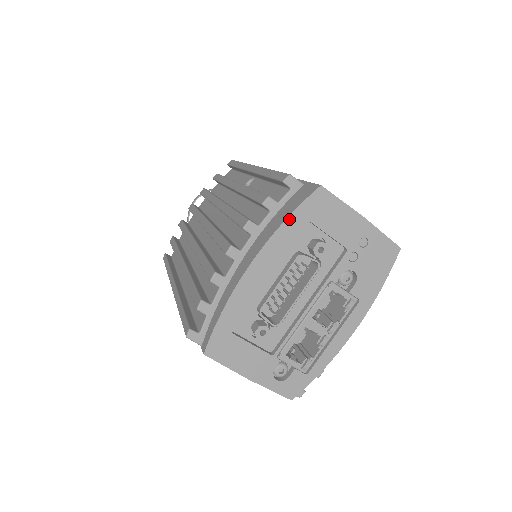
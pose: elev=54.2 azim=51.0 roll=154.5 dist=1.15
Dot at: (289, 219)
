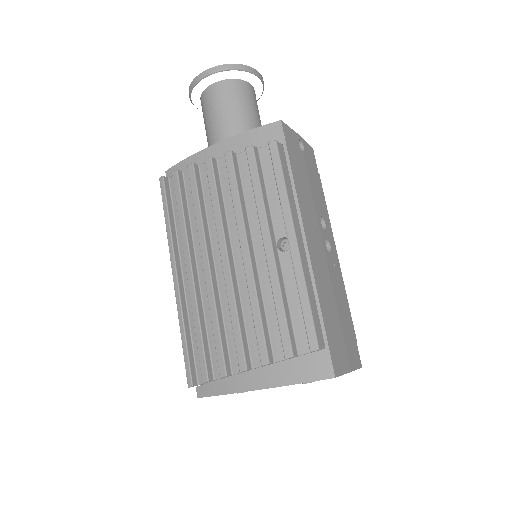
Dot at: occluded
